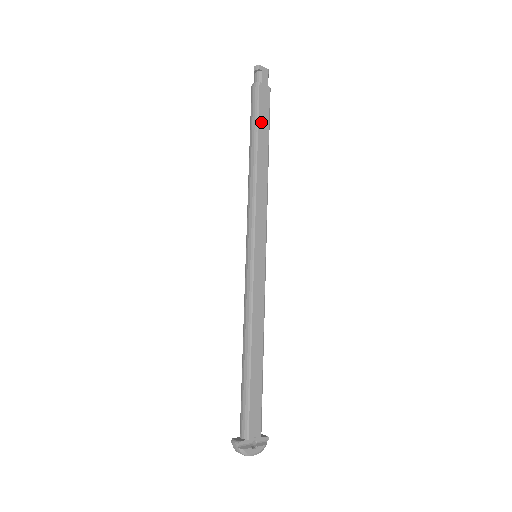
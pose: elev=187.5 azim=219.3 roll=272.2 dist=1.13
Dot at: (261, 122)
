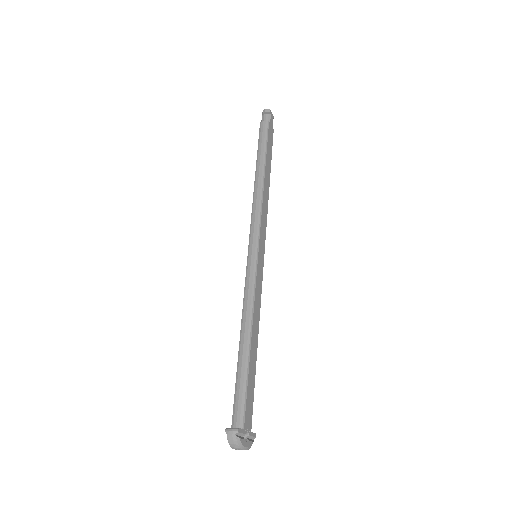
Dot at: (268, 150)
